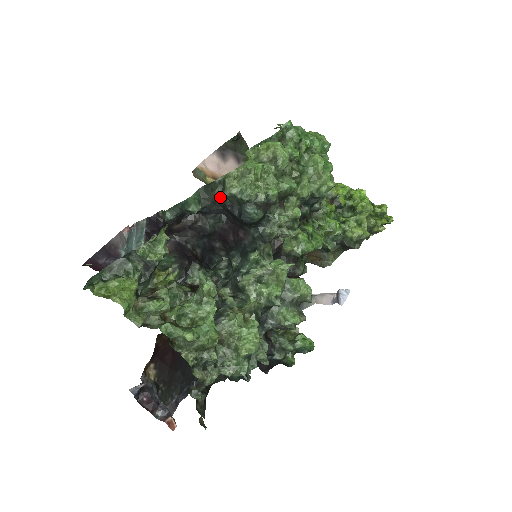
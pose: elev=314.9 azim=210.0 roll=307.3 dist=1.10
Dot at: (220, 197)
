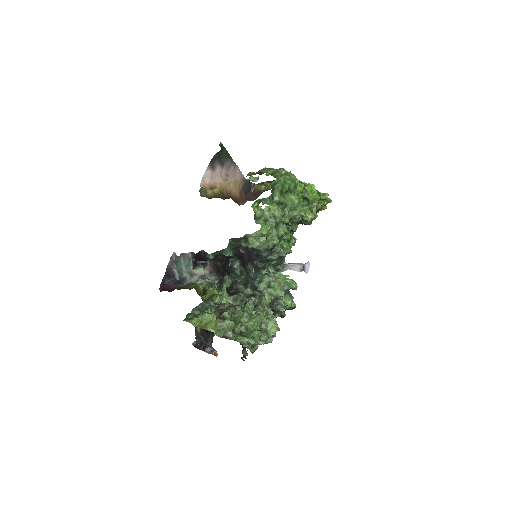
Dot at: (244, 245)
